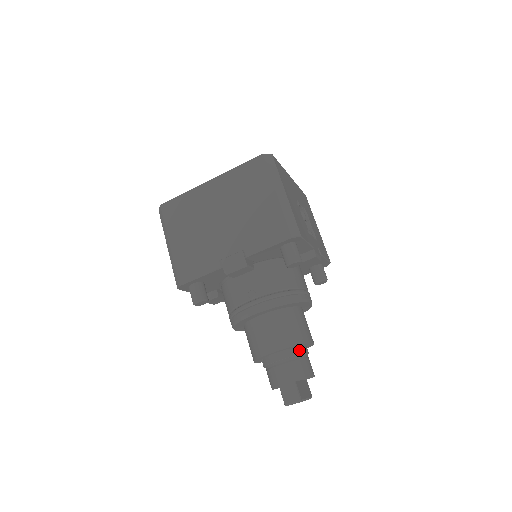
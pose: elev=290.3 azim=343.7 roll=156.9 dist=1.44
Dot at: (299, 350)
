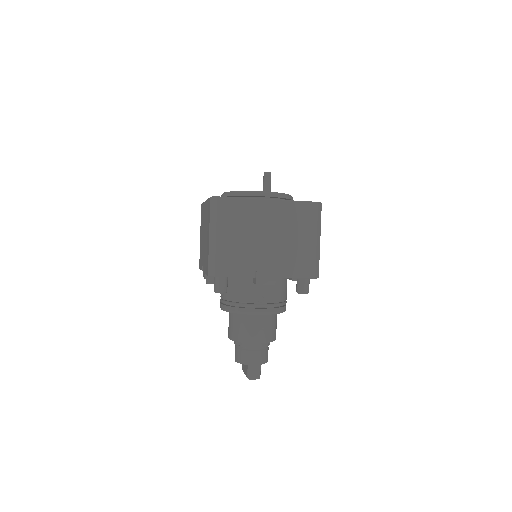
Dot at: occluded
